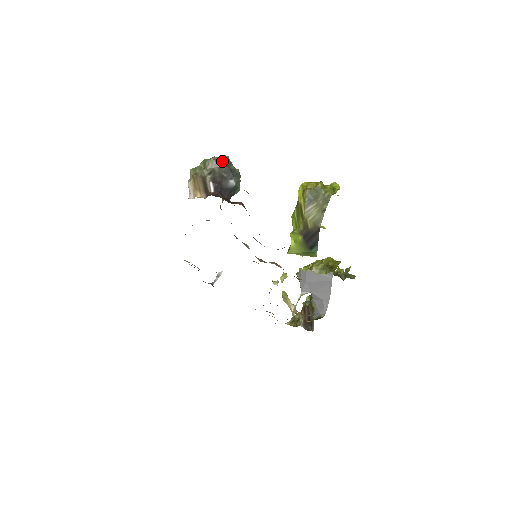
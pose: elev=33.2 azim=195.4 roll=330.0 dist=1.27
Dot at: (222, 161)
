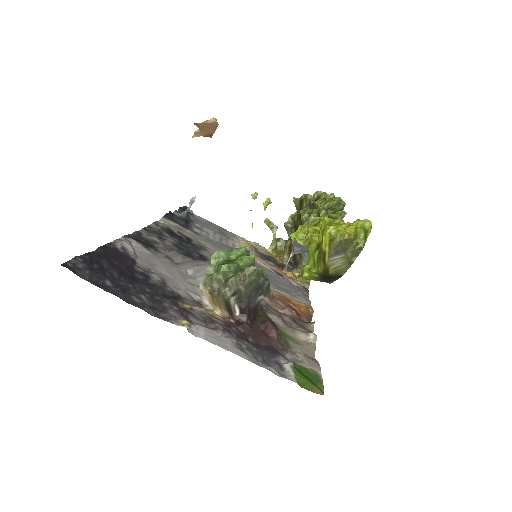
Dot at: (249, 276)
